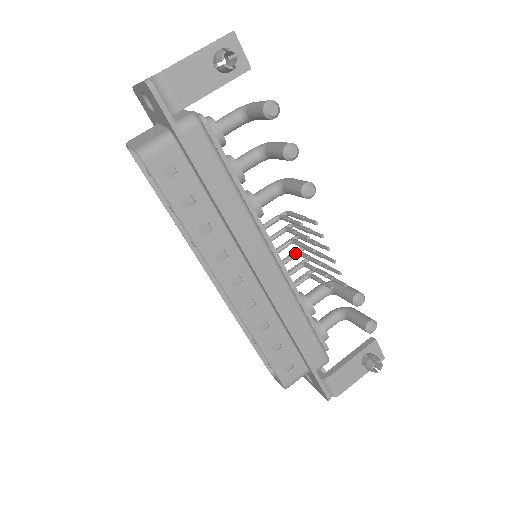
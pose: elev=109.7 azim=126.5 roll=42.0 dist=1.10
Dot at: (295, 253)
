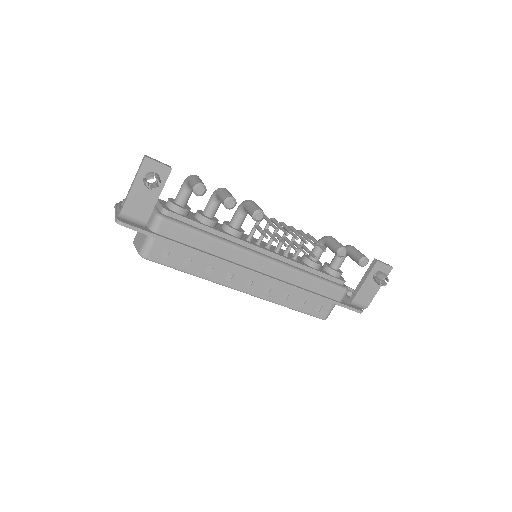
Dot at: occluded
